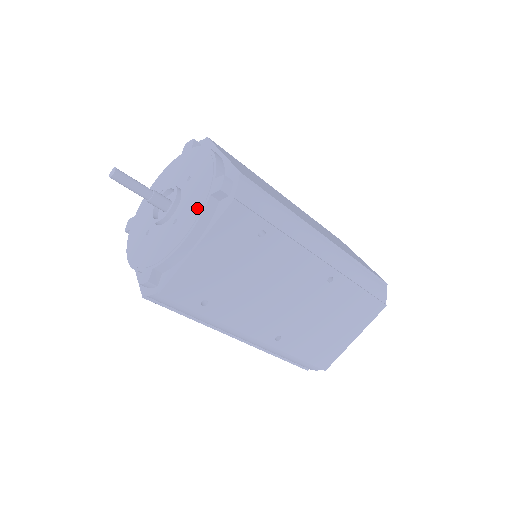
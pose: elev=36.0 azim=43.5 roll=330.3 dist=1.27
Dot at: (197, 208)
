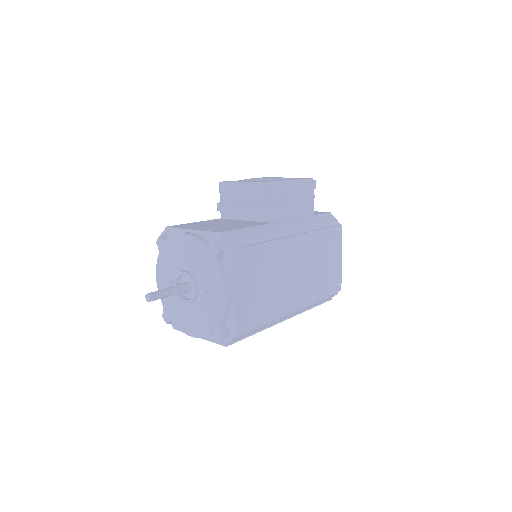
Dot at: (203, 329)
